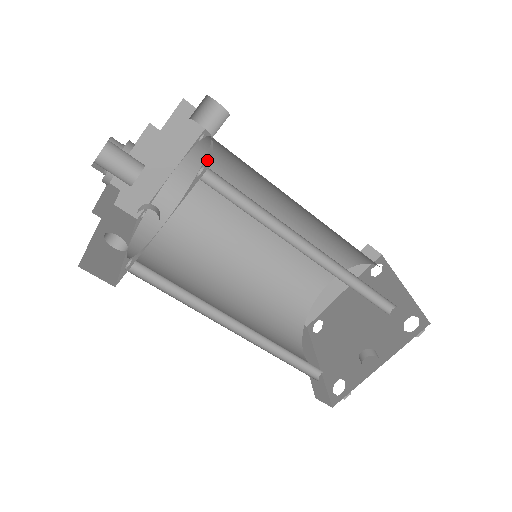
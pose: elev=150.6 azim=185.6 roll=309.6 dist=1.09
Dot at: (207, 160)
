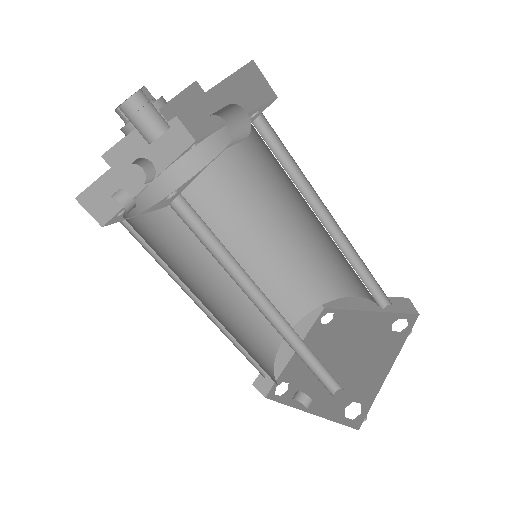
Dot at: (182, 188)
